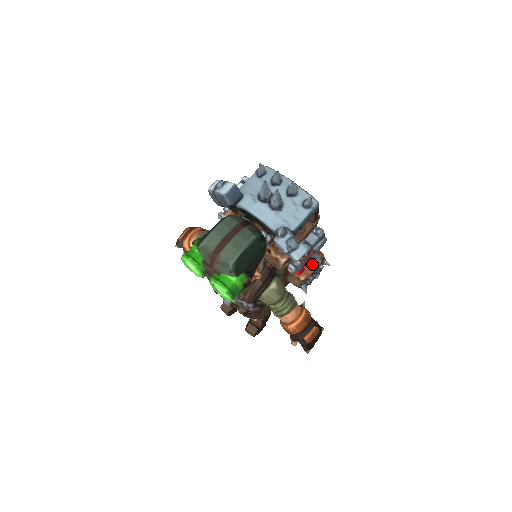
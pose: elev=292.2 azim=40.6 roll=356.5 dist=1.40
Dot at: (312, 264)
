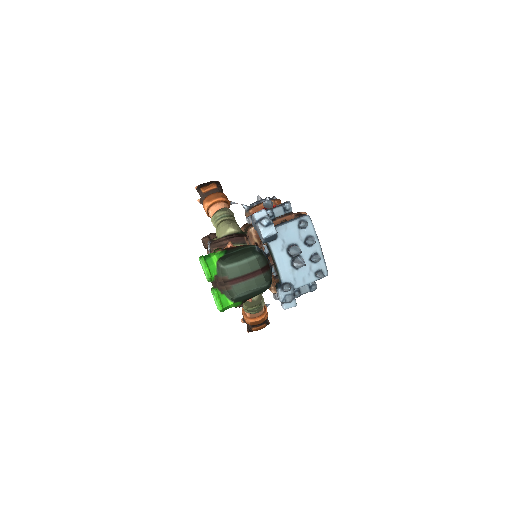
Dot at: occluded
